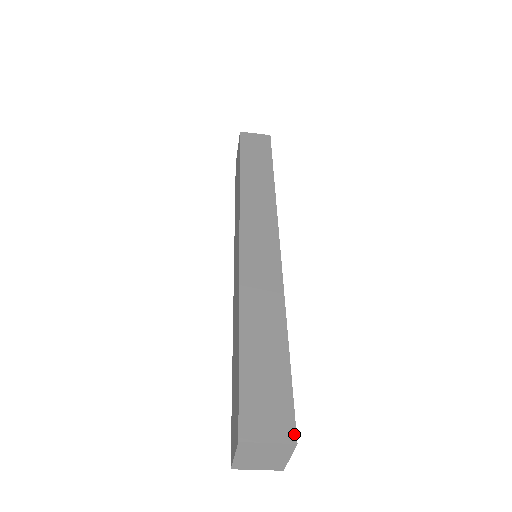
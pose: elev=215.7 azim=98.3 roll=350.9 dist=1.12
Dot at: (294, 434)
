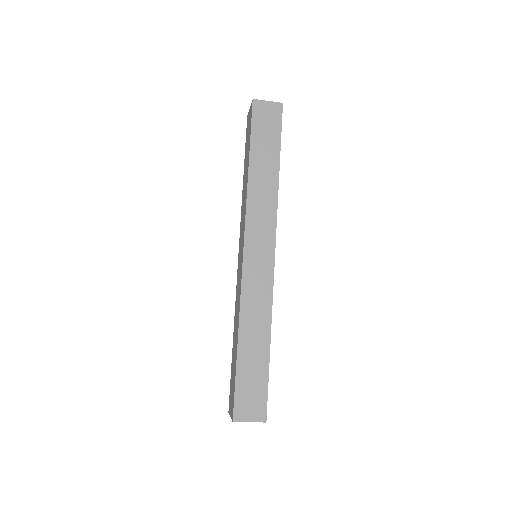
Dot at: (265, 417)
